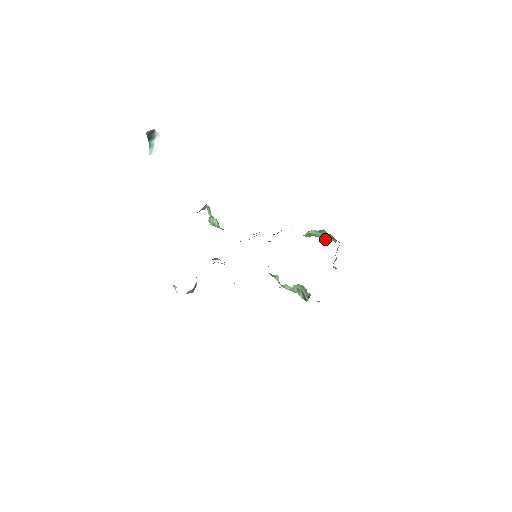
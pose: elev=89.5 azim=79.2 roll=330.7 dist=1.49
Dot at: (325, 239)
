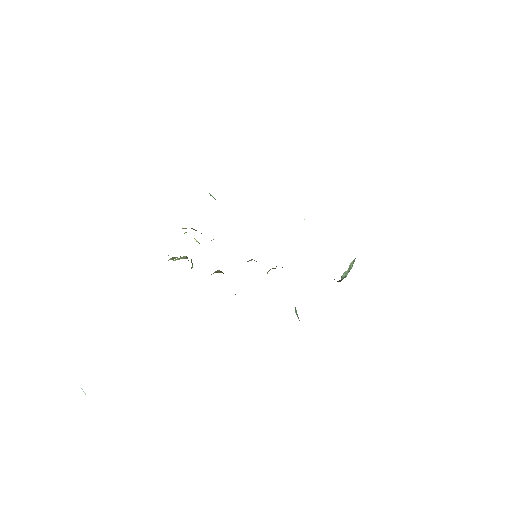
Dot at: occluded
